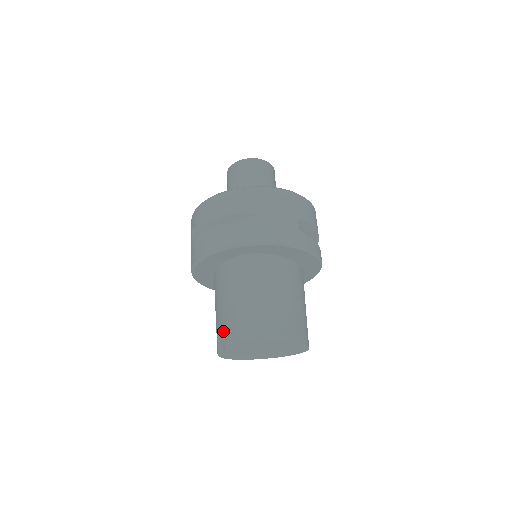
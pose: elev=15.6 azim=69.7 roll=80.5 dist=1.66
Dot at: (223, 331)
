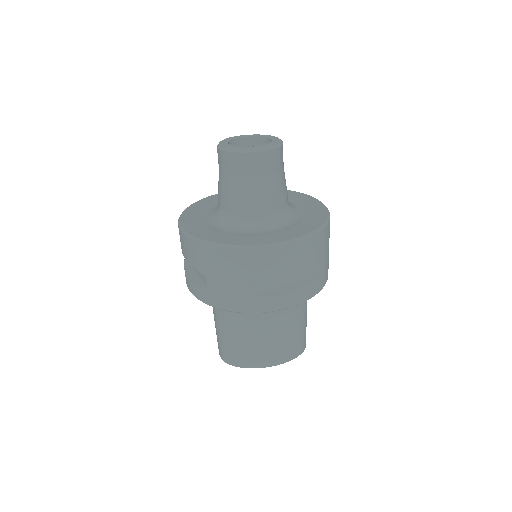
Dot at: occluded
